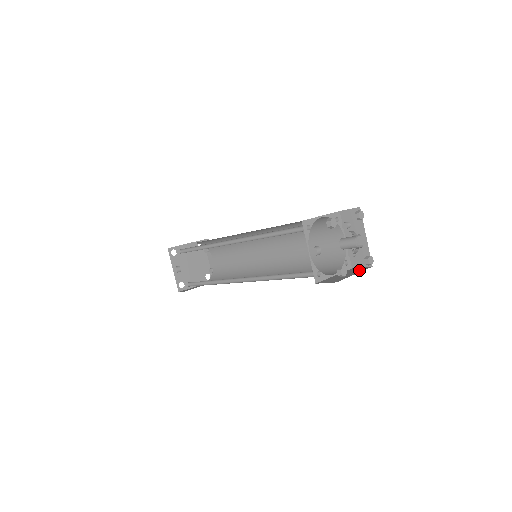
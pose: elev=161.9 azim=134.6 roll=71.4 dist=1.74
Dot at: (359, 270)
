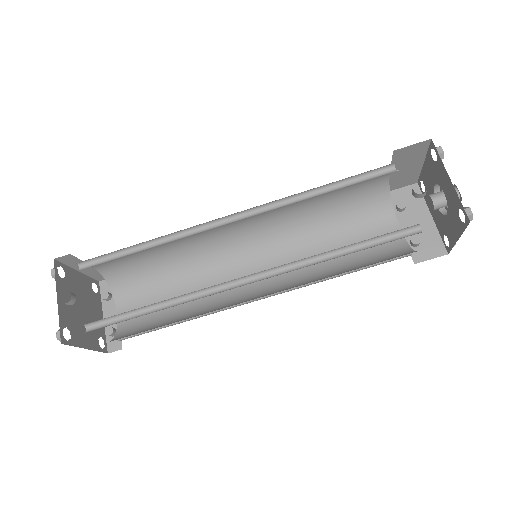
Dot at: occluded
